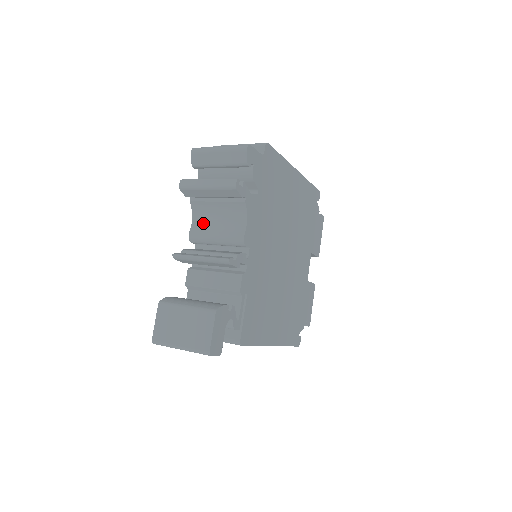
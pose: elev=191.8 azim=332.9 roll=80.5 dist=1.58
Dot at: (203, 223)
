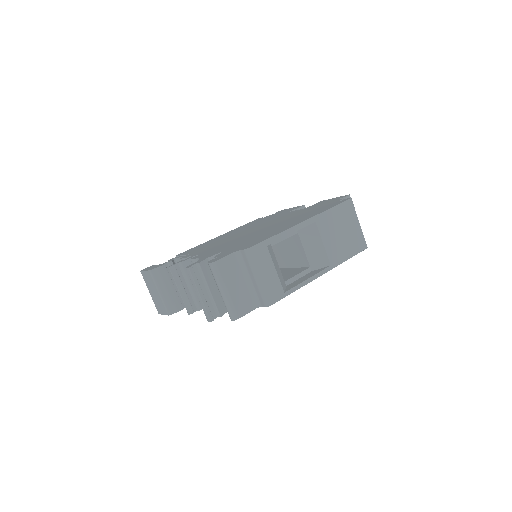
Dot at: occluded
